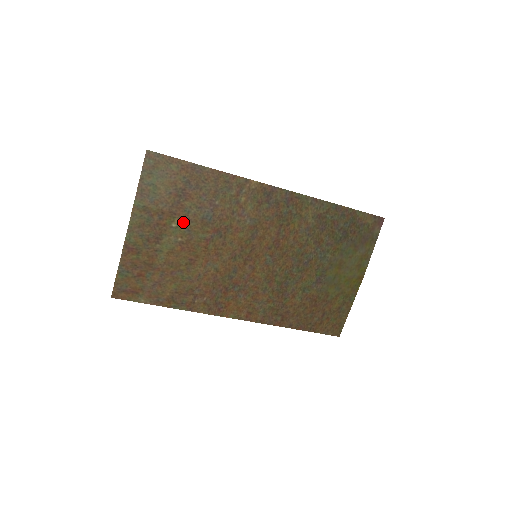
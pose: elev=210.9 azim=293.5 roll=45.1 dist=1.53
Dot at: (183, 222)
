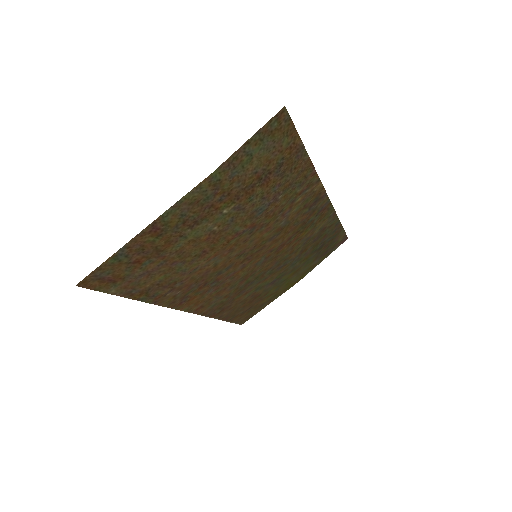
Dot at: (236, 210)
